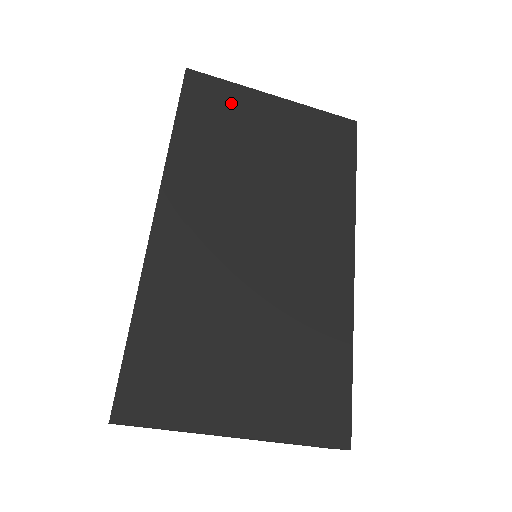
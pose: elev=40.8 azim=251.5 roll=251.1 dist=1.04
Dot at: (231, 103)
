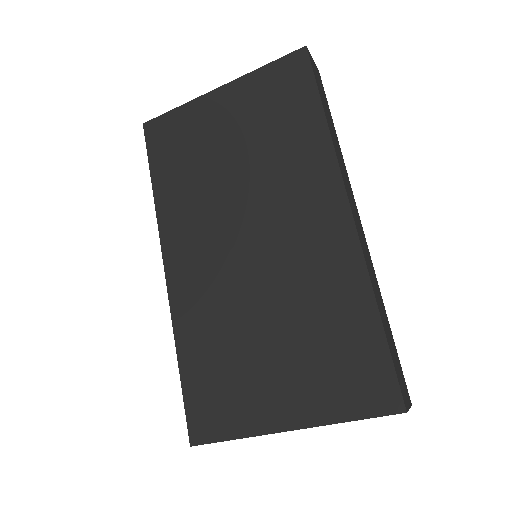
Dot at: (185, 127)
